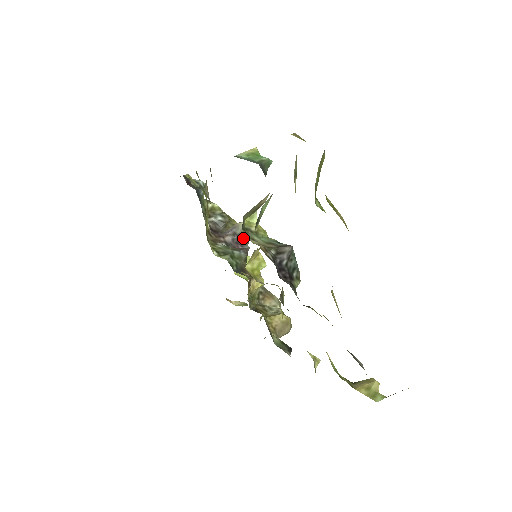
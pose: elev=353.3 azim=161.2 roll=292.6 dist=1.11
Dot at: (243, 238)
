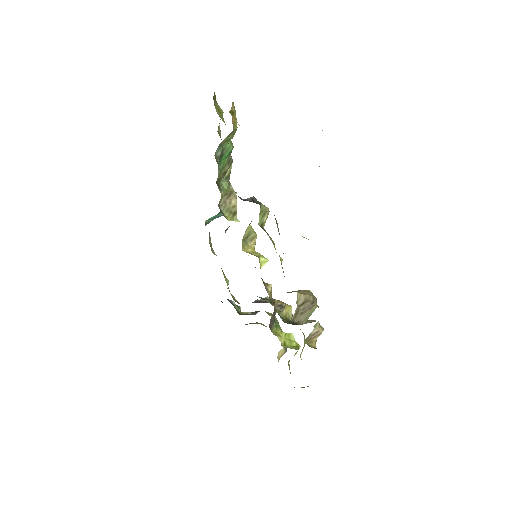
Dot at: occluded
